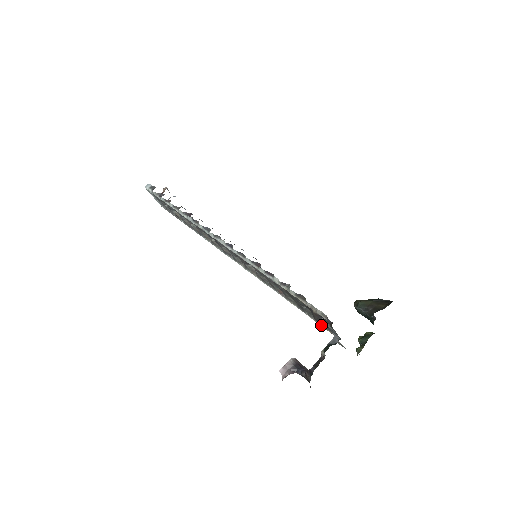
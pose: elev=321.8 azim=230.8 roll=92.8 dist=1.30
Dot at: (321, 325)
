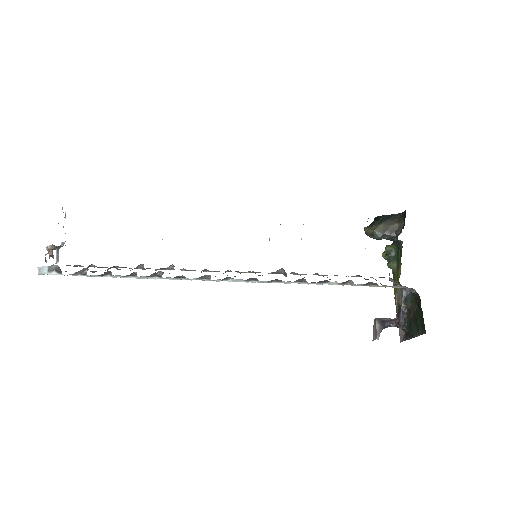
Dot at: occluded
